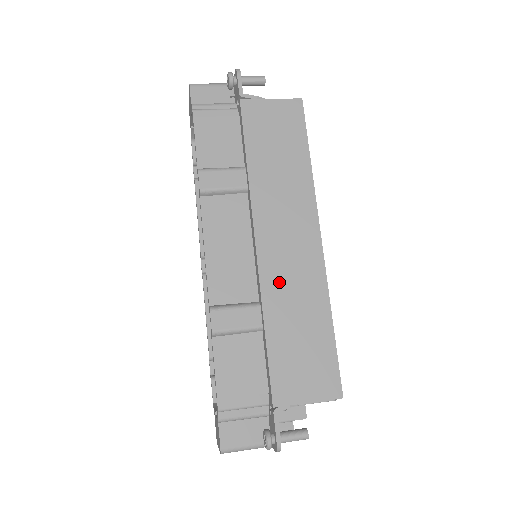
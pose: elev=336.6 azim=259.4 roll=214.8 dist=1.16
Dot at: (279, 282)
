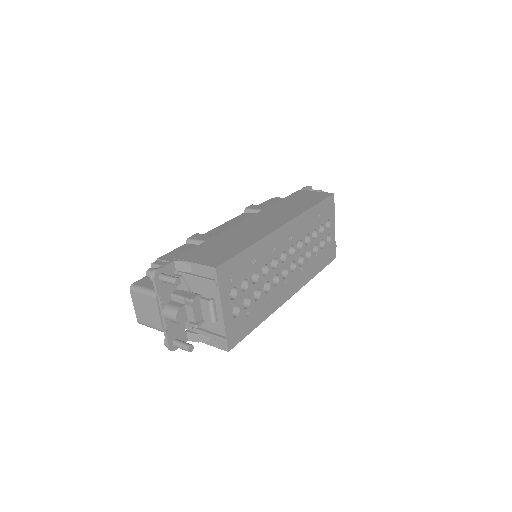
Dot at: (241, 229)
